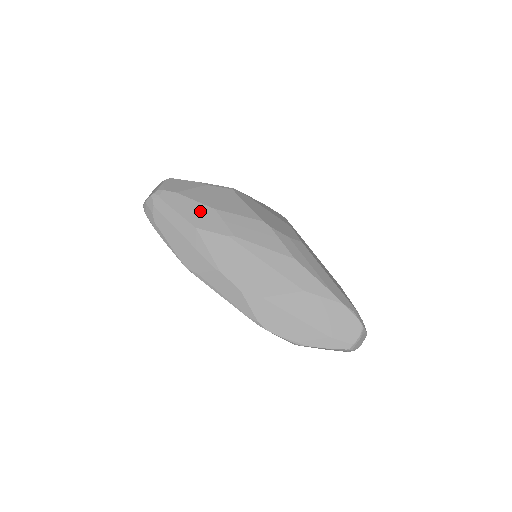
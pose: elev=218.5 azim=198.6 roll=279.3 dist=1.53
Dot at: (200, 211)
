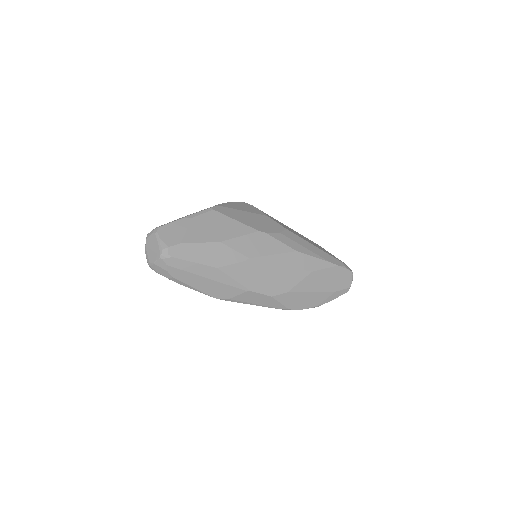
Dot at: (211, 251)
